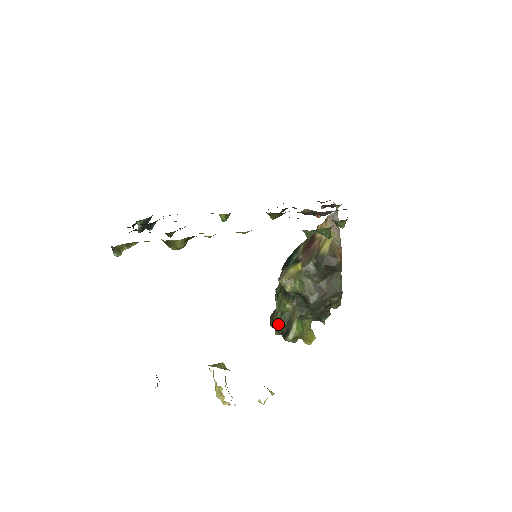
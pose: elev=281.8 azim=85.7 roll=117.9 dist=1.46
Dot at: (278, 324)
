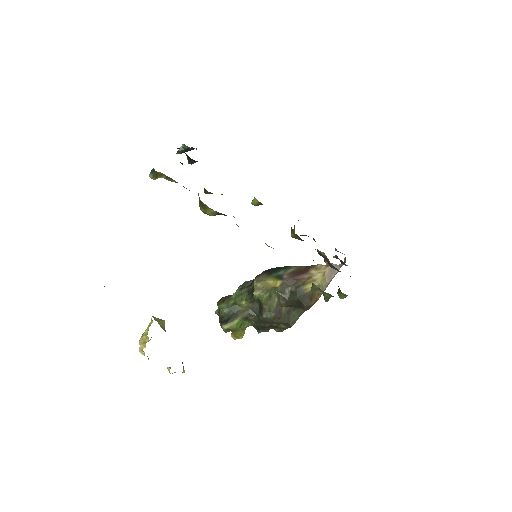
Dot at: (225, 309)
